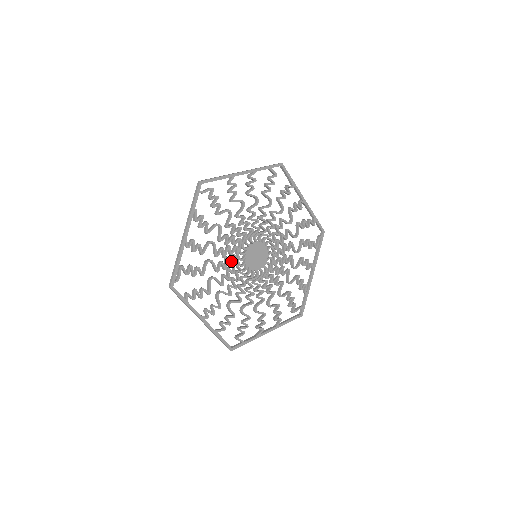
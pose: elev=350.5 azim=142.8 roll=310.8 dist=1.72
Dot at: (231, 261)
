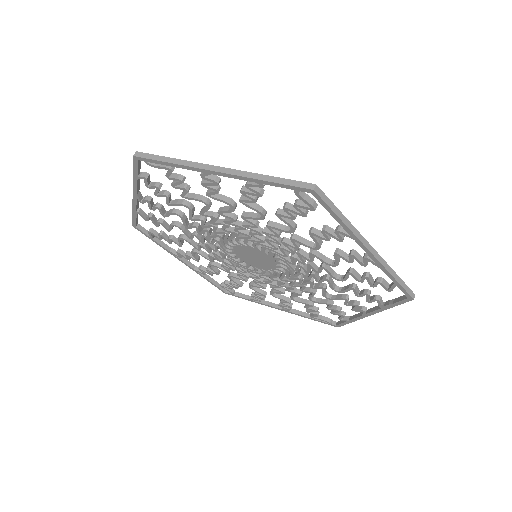
Dot at: (227, 229)
